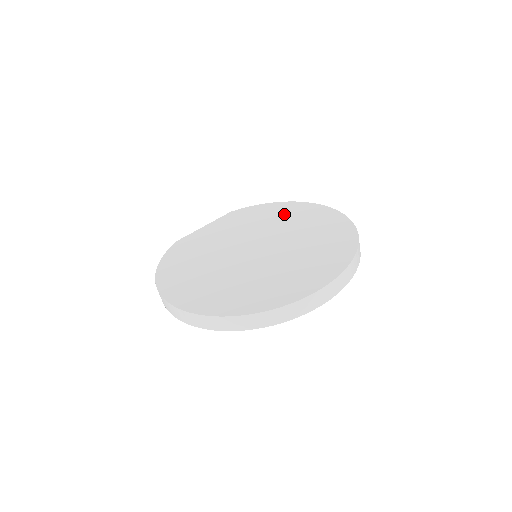
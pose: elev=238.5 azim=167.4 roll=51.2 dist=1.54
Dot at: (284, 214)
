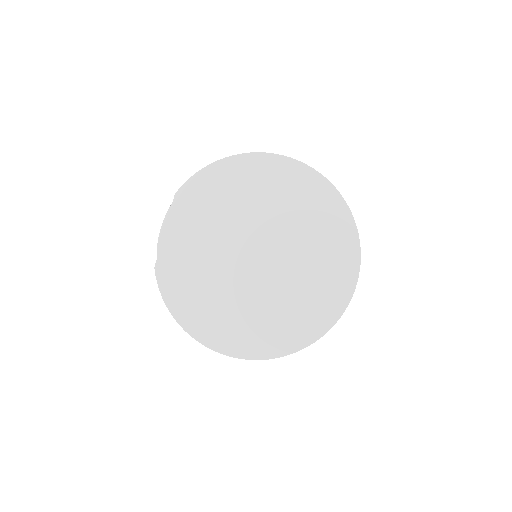
Dot at: (245, 184)
